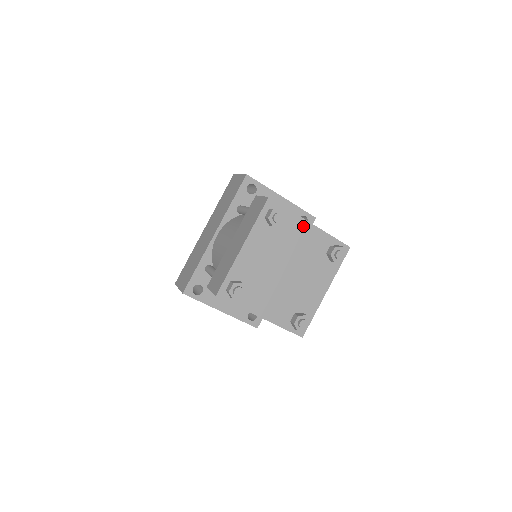
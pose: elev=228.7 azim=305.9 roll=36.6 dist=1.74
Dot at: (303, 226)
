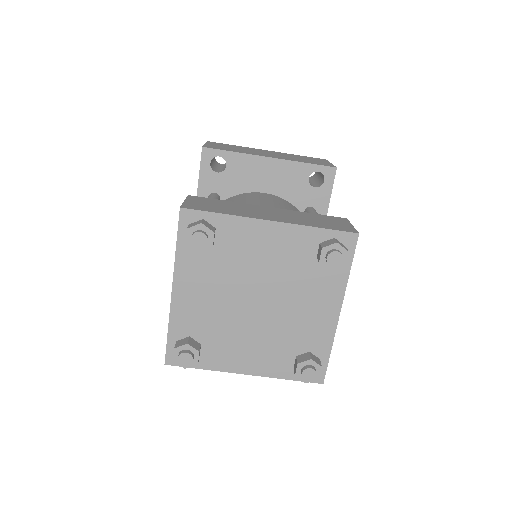
Dot at: (258, 230)
